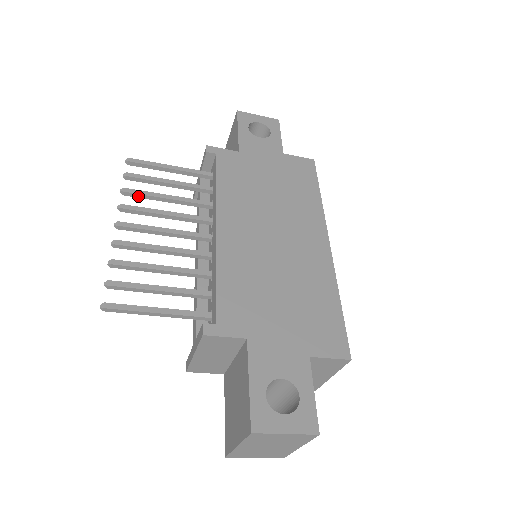
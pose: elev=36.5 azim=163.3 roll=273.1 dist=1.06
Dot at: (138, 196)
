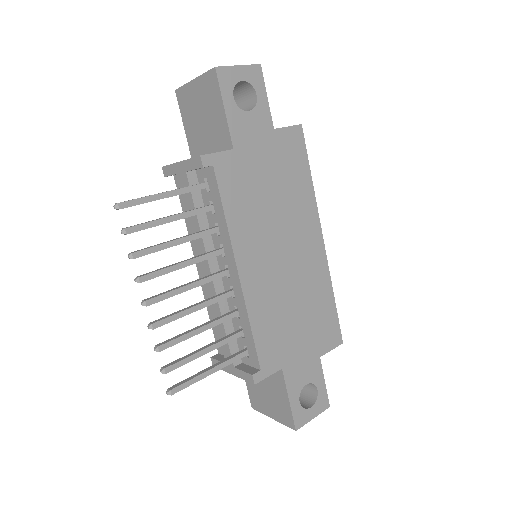
Dot at: (147, 254)
